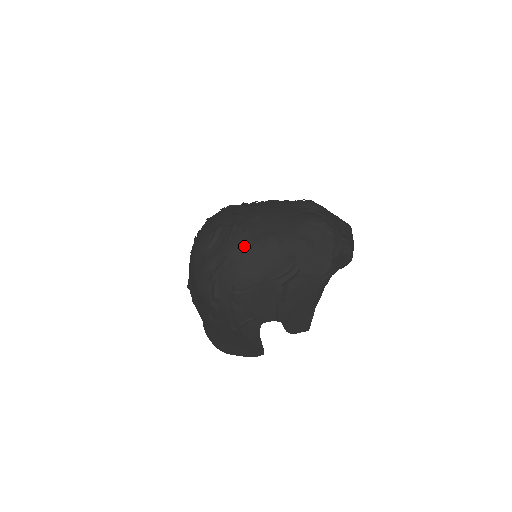
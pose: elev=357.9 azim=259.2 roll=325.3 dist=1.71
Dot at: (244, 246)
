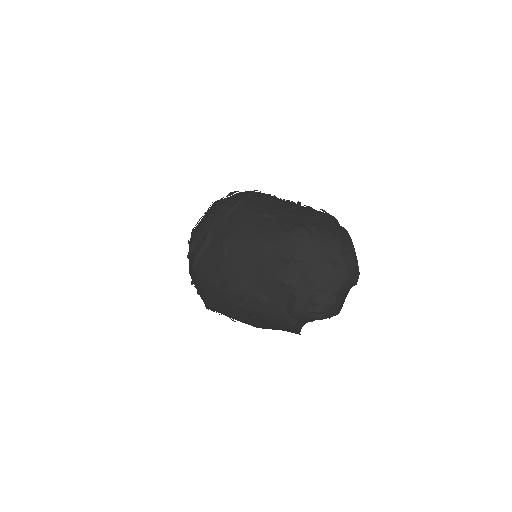
Dot at: (202, 280)
